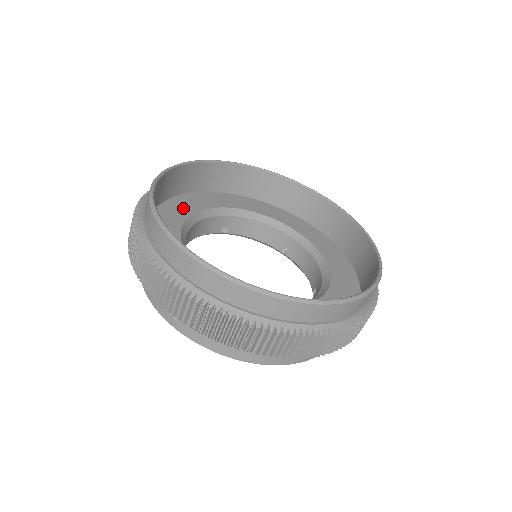
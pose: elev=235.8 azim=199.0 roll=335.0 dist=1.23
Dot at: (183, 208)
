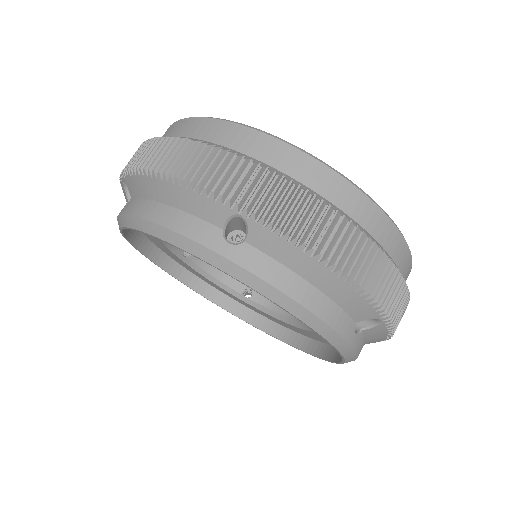
Dot at: occluded
